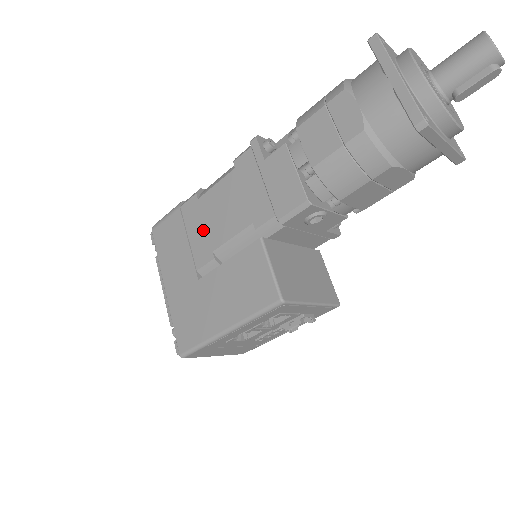
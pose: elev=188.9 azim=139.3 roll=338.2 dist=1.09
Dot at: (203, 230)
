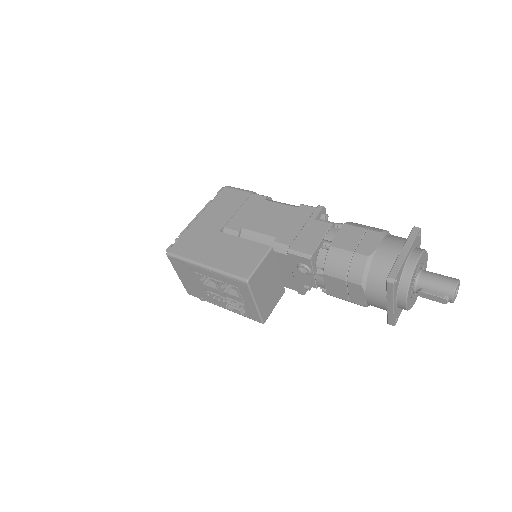
Dot at: (250, 214)
